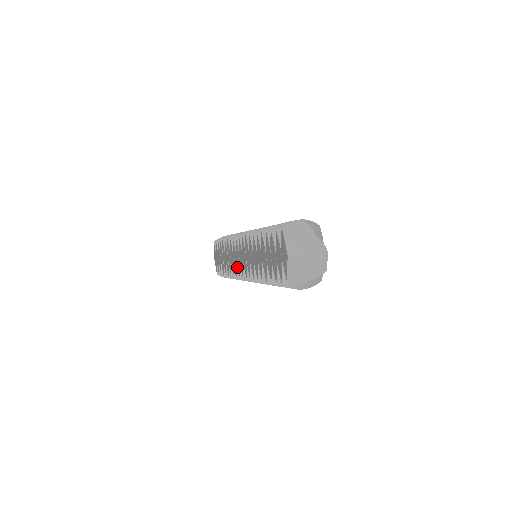
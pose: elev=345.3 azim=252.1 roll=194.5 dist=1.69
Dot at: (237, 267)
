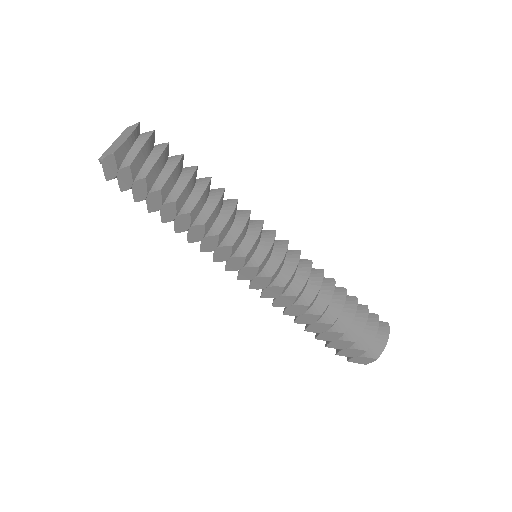
Dot at: occluded
